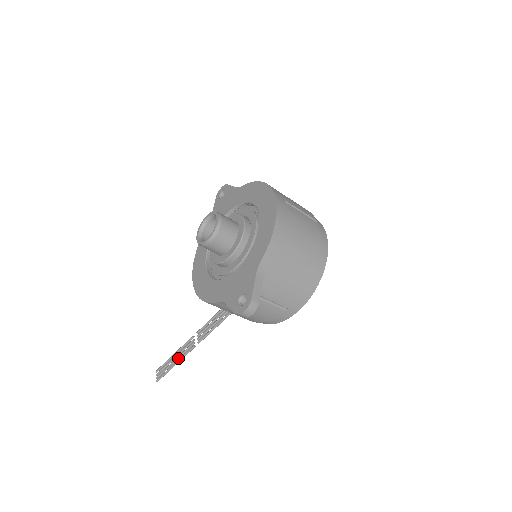
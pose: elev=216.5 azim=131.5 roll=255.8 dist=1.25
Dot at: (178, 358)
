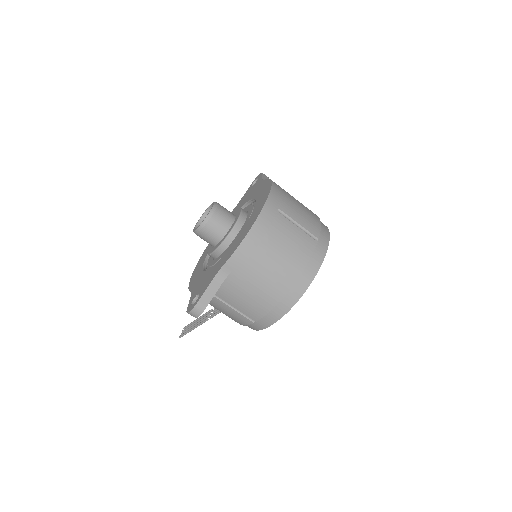
Dot at: (196, 324)
